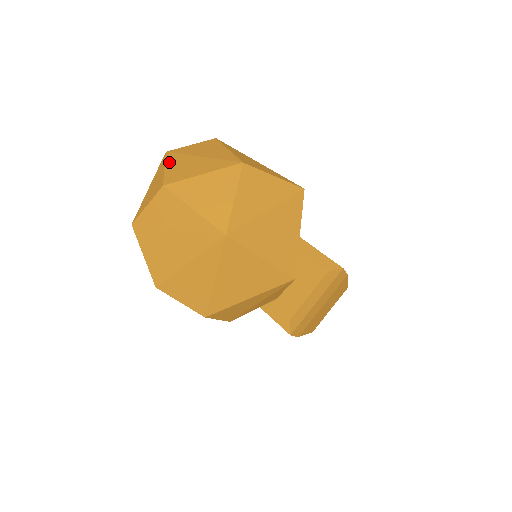
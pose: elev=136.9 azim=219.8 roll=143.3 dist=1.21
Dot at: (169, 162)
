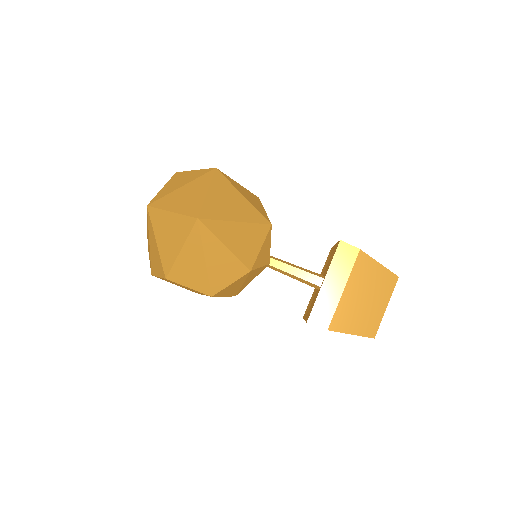
Dot at: occluded
